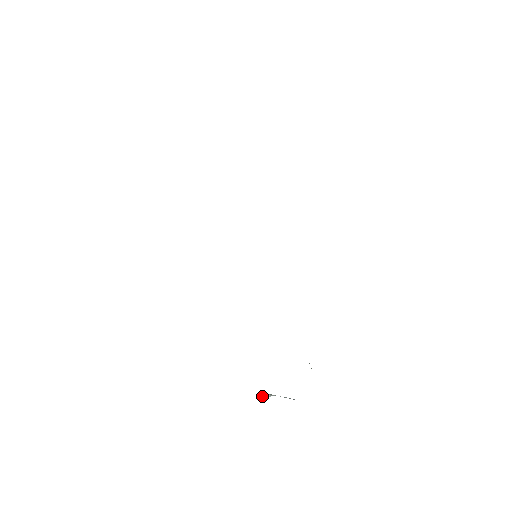
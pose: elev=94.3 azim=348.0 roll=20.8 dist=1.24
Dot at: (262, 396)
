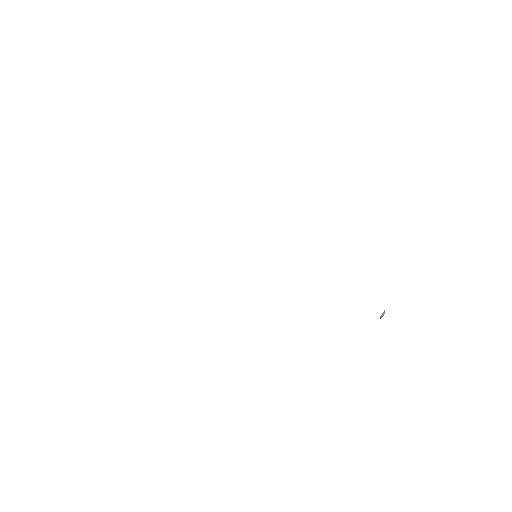
Dot at: (380, 318)
